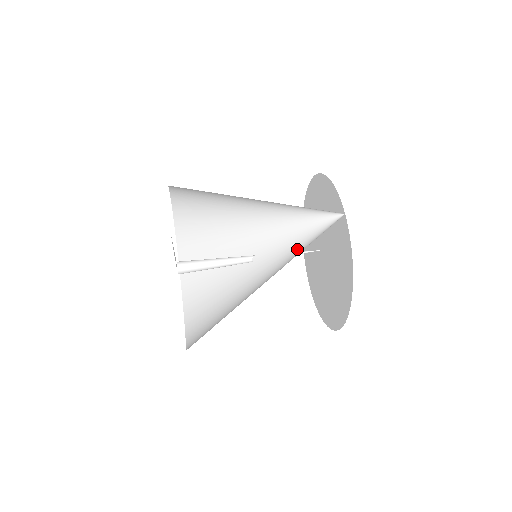
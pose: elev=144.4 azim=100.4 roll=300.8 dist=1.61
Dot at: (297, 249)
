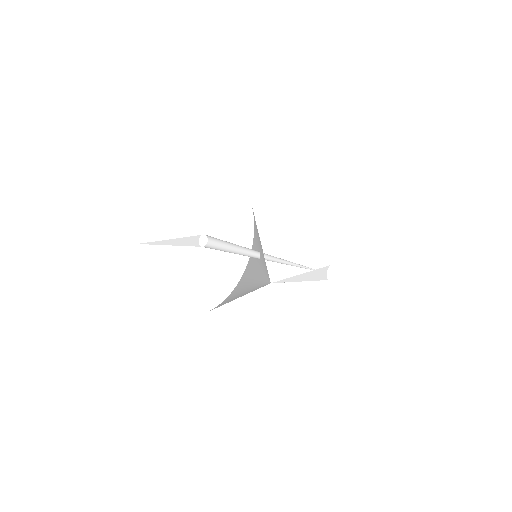
Dot at: (259, 282)
